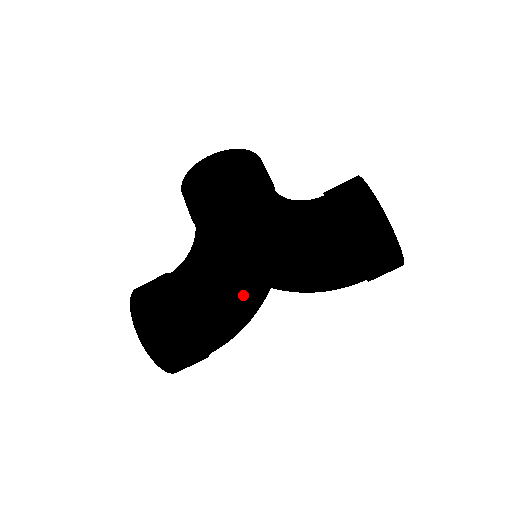
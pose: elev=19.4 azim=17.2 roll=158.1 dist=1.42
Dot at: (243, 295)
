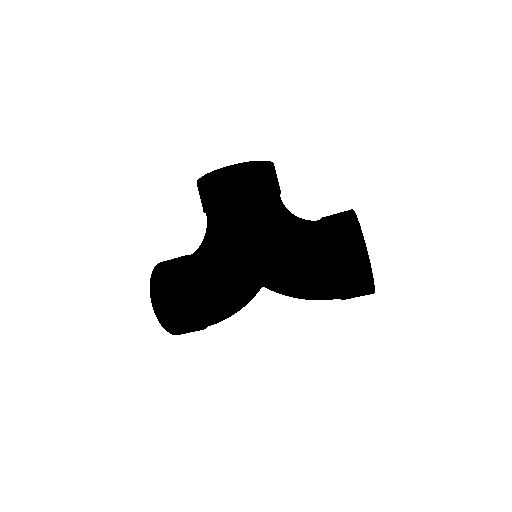
Dot at: (240, 296)
